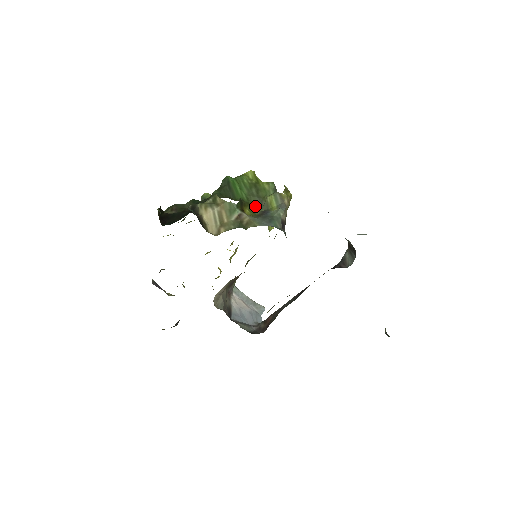
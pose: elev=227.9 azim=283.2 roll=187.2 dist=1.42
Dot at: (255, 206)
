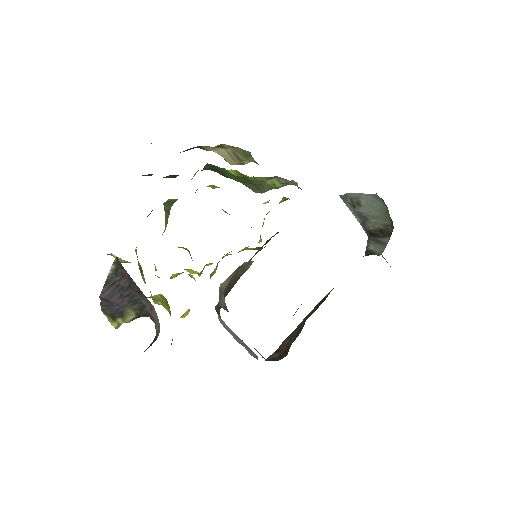
Dot at: (252, 190)
